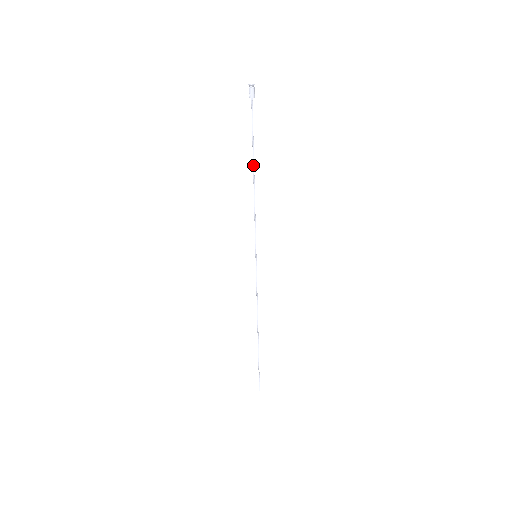
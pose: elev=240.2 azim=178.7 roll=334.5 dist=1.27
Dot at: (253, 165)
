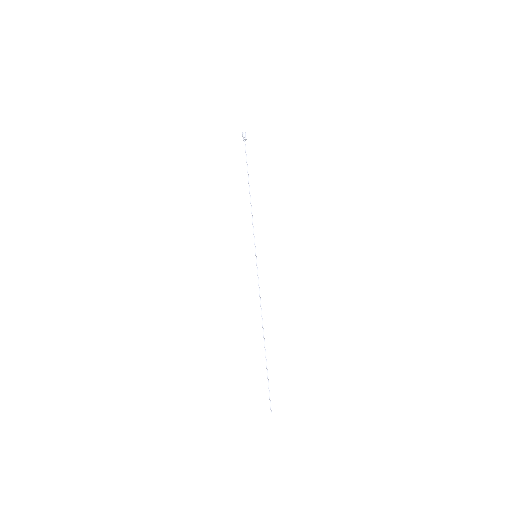
Dot at: occluded
